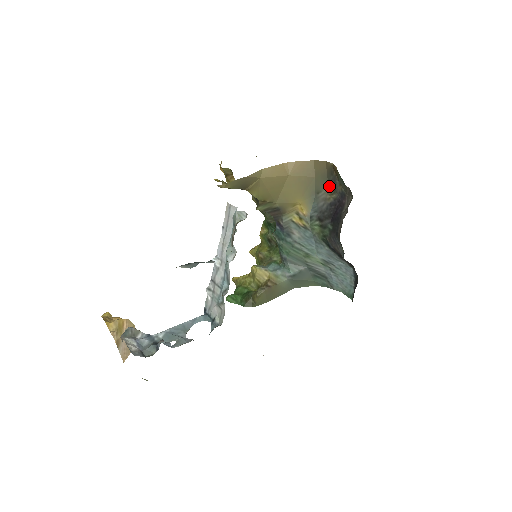
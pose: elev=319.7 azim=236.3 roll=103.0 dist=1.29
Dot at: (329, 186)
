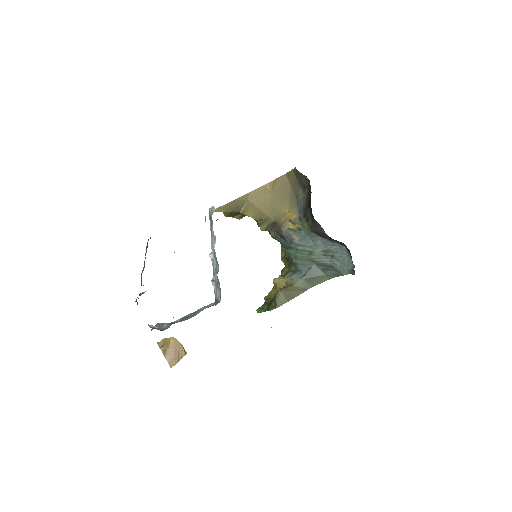
Dot at: (301, 187)
